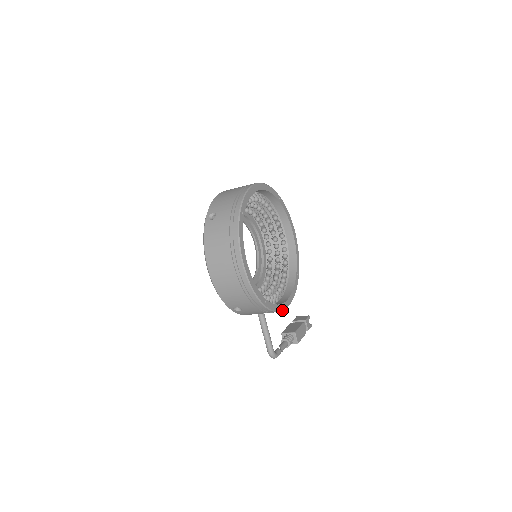
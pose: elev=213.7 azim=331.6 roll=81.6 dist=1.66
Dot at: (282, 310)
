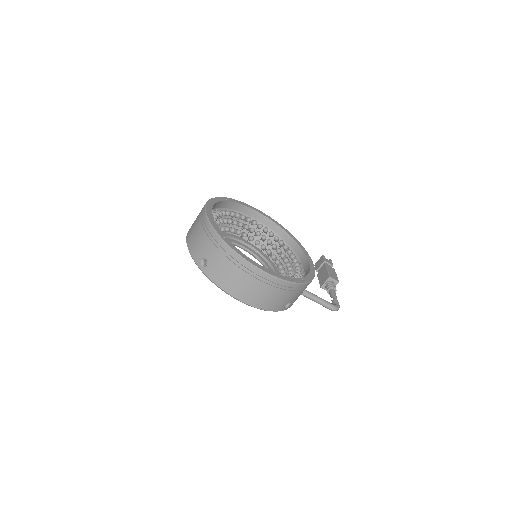
Dot at: (314, 273)
